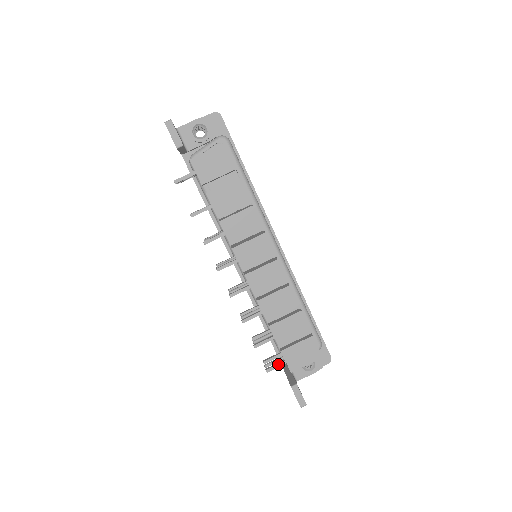
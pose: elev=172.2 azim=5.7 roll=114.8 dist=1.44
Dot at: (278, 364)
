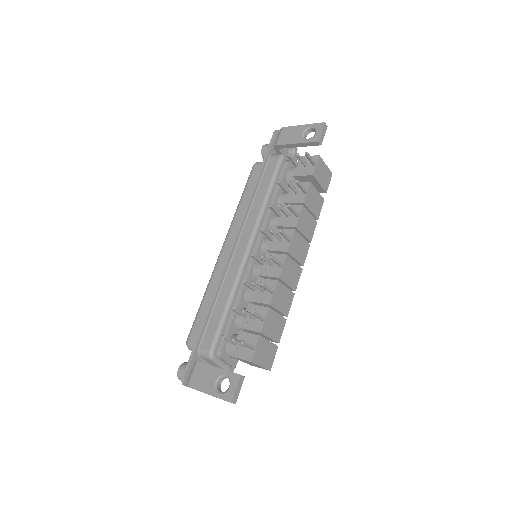
Dot at: (252, 345)
